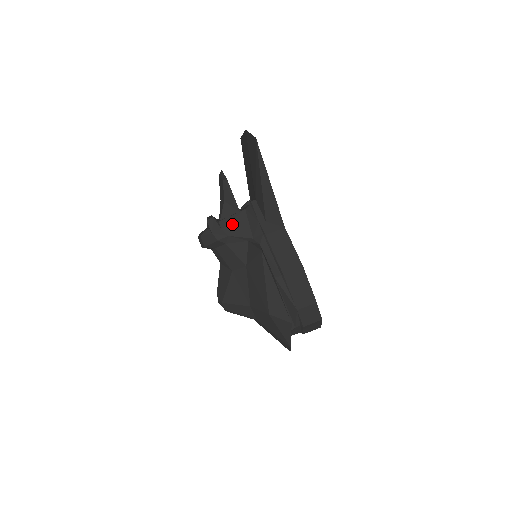
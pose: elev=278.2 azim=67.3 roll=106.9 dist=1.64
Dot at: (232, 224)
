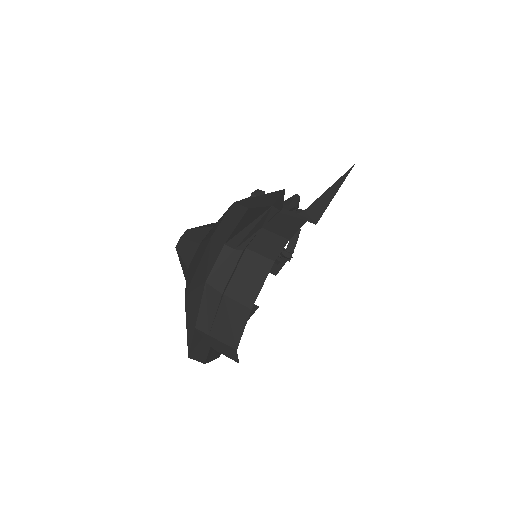
Dot at: occluded
